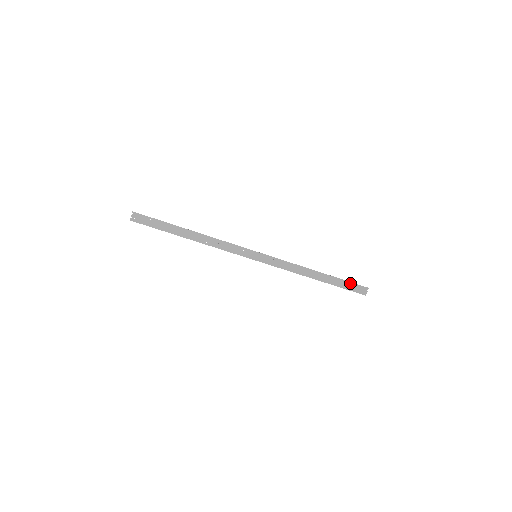
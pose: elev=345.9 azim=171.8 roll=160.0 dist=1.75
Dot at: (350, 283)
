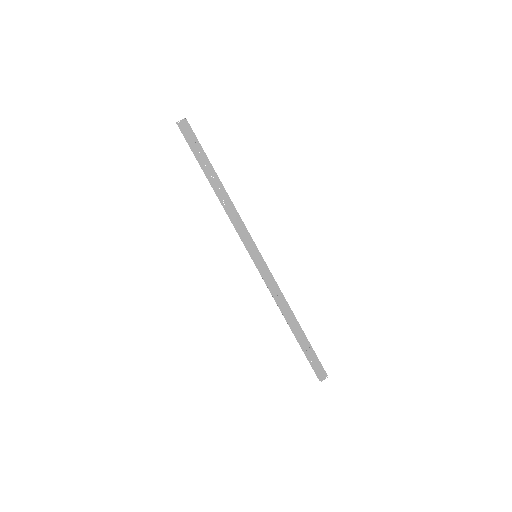
Dot at: (316, 357)
